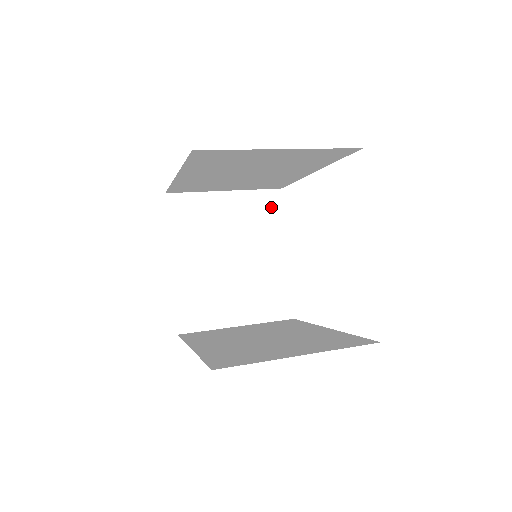
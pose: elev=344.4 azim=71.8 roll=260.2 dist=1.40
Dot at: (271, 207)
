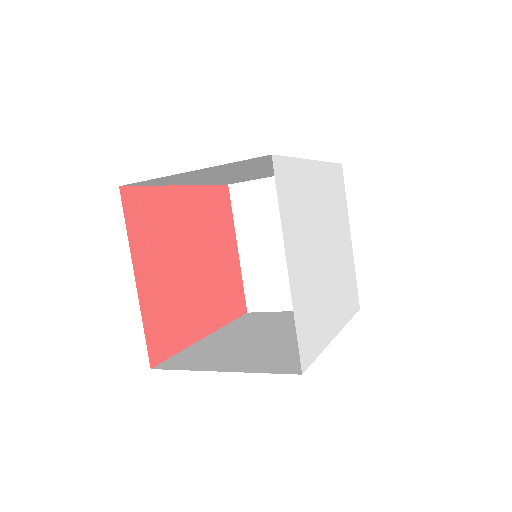
Dot at: occluded
